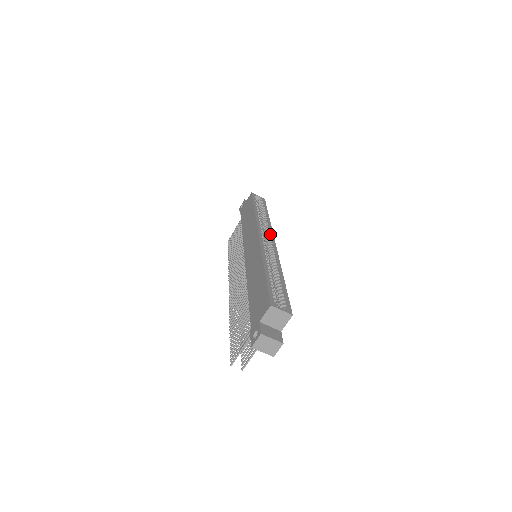
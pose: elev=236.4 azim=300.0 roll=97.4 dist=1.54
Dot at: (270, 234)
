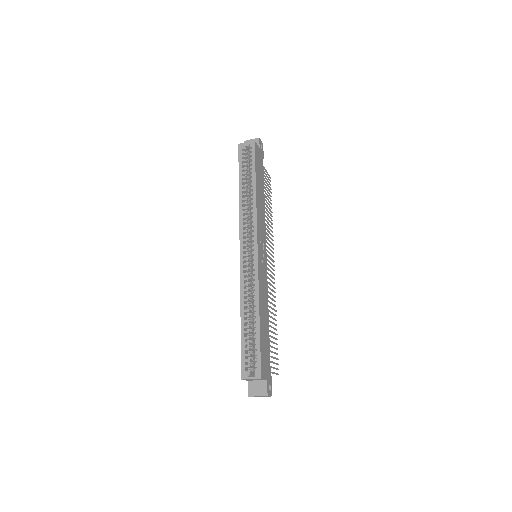
Dot at: (253, 234)
